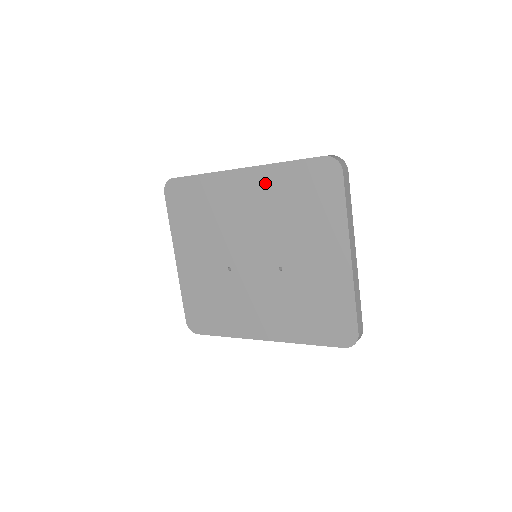
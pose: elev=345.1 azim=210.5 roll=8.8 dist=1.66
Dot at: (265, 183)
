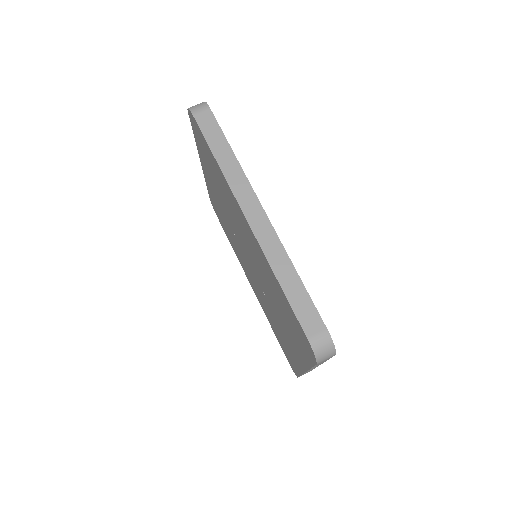
Dot at: (262, 259)
